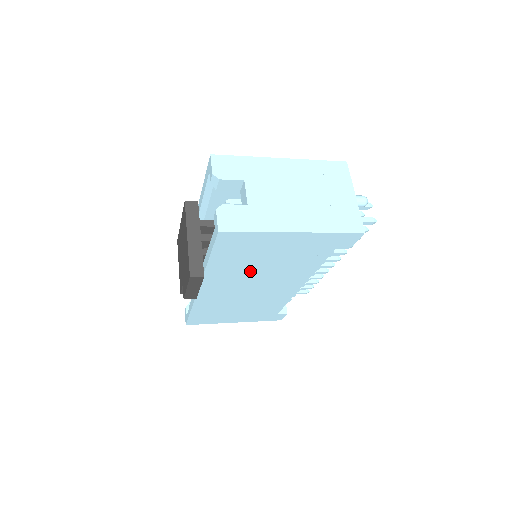
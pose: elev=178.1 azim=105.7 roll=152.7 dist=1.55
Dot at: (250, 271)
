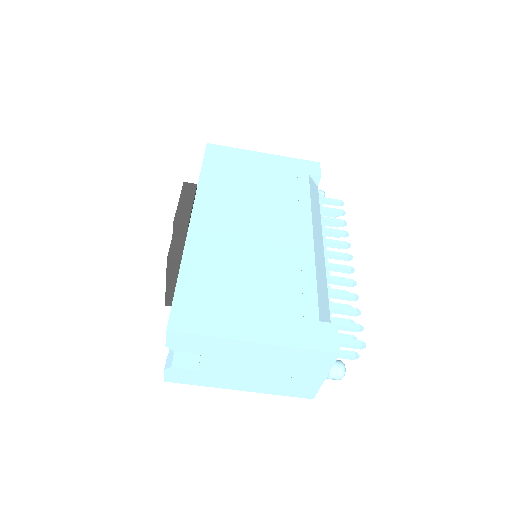
Dot at: (242, 195)
